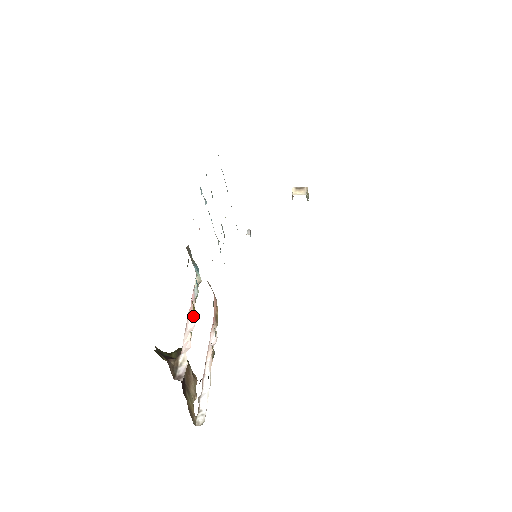
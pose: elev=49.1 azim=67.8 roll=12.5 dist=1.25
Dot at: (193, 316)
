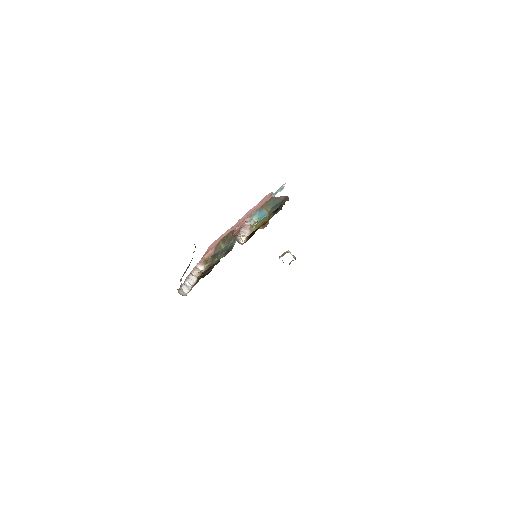
Dot at: (248, 230)
